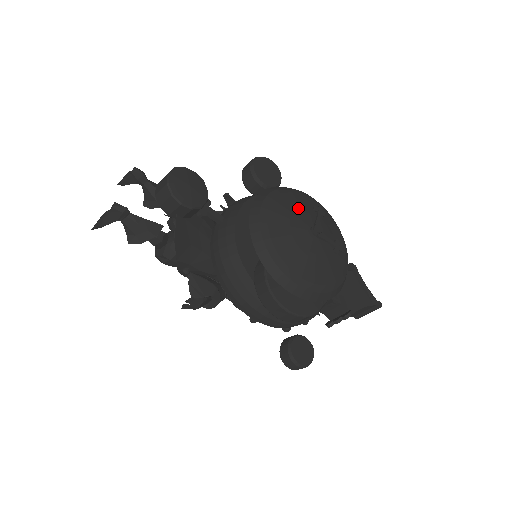
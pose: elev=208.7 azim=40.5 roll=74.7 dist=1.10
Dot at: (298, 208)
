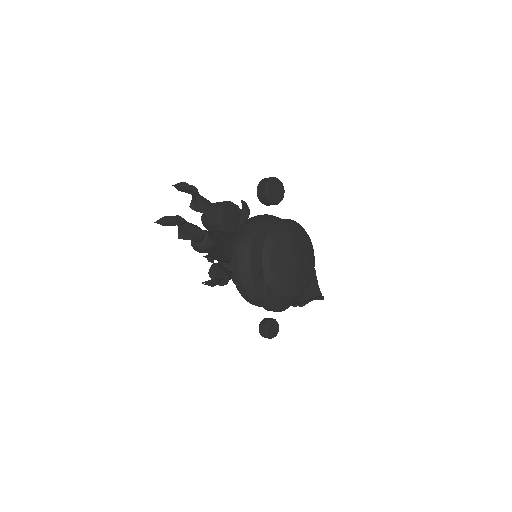
Dot at: (294, 241)
